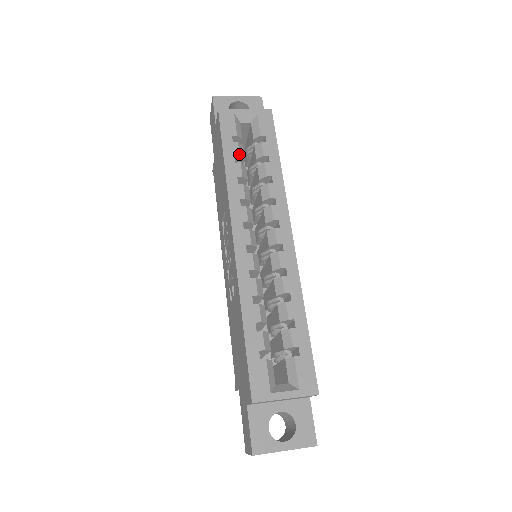
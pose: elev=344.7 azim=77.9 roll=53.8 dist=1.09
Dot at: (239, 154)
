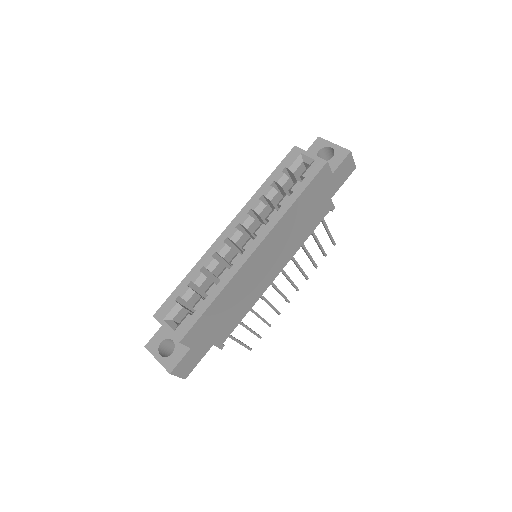
Dot at: (277, 181)
